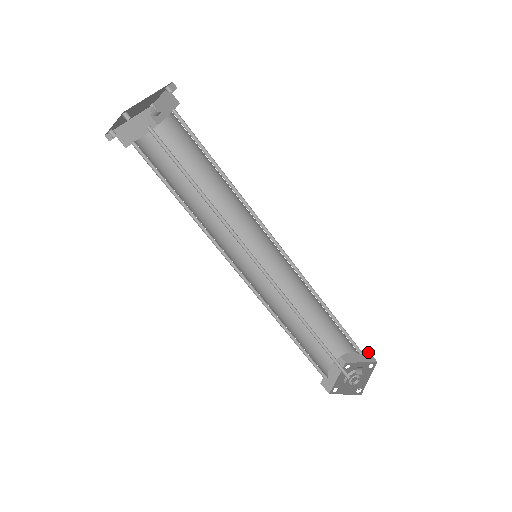
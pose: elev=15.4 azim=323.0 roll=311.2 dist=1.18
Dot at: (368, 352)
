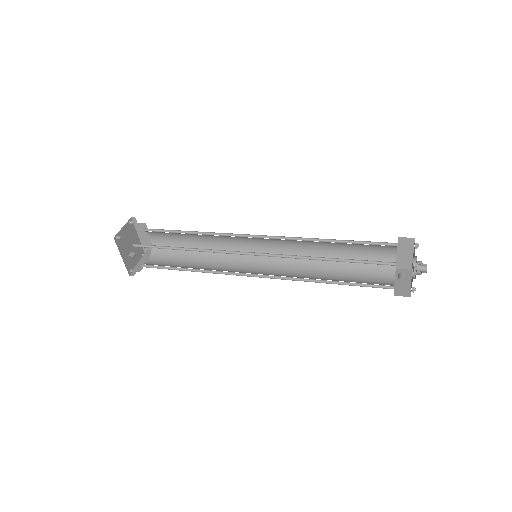
Dot at: occluded
